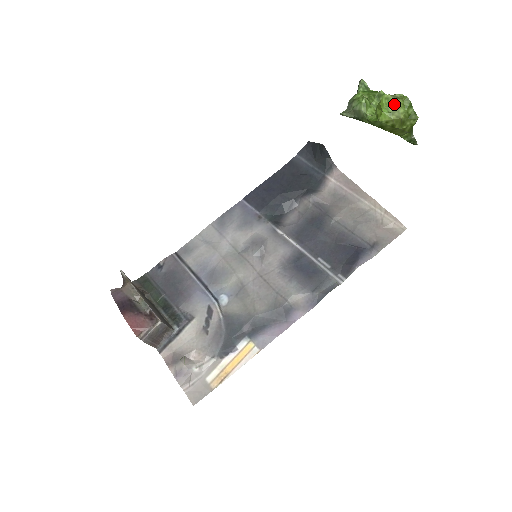
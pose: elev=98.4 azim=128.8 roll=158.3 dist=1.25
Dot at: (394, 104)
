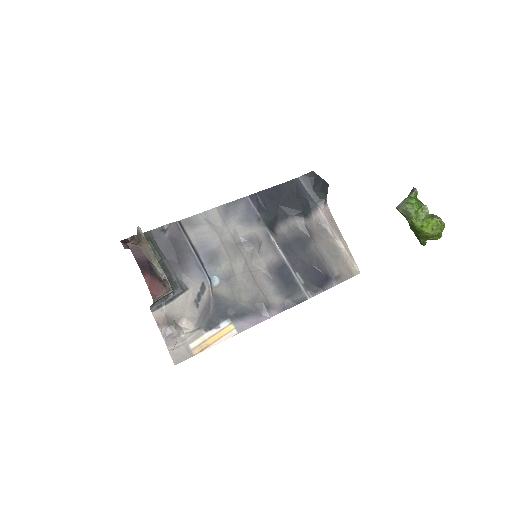
Dot at: (438, 226)
